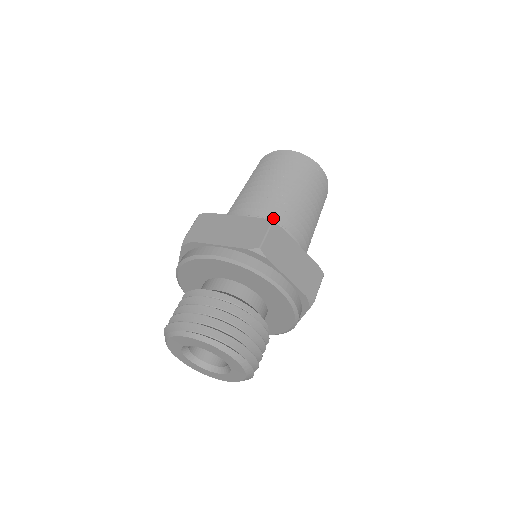
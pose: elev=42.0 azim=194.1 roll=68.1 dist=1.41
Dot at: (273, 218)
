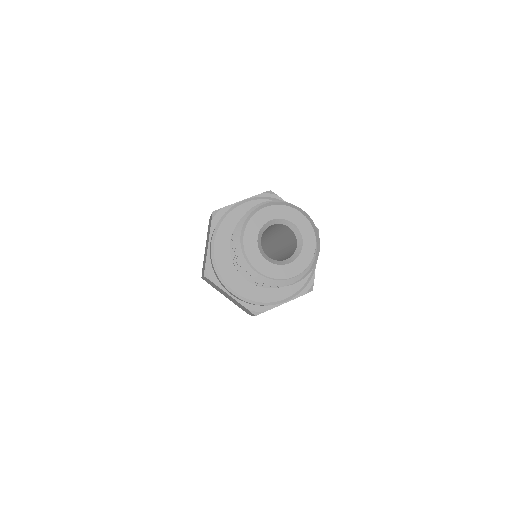
Dot at: occluded
